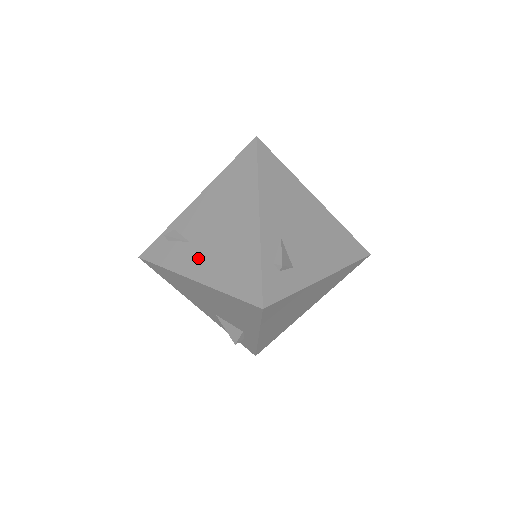
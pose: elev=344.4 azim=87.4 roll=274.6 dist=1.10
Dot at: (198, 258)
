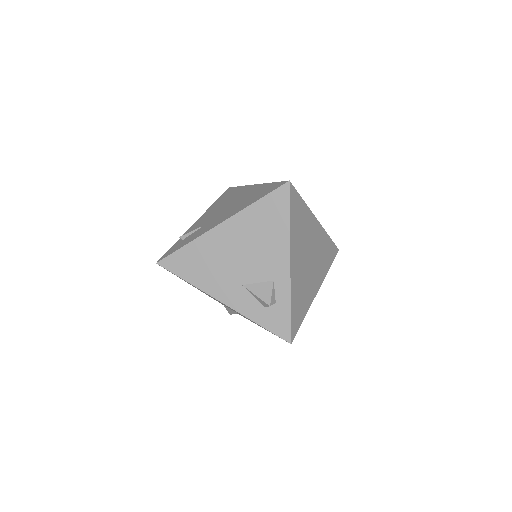
Dot at: (218, 219)
